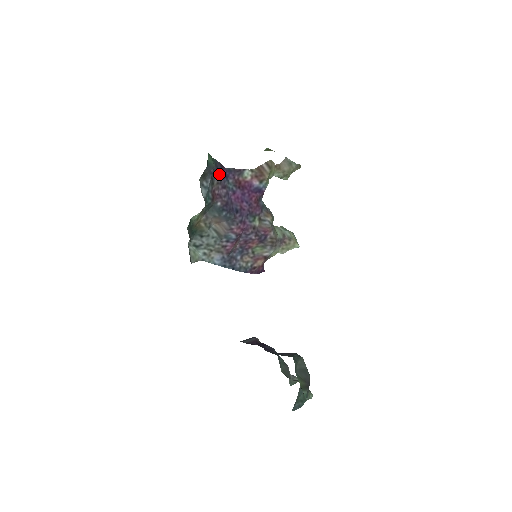
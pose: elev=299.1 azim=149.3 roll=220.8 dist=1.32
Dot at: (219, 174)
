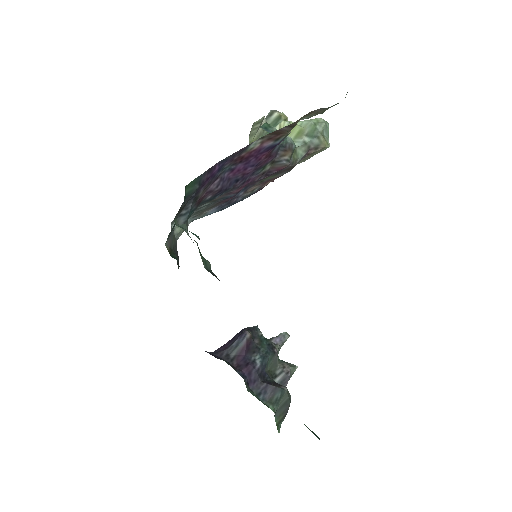
Dot at: (206, 182)
